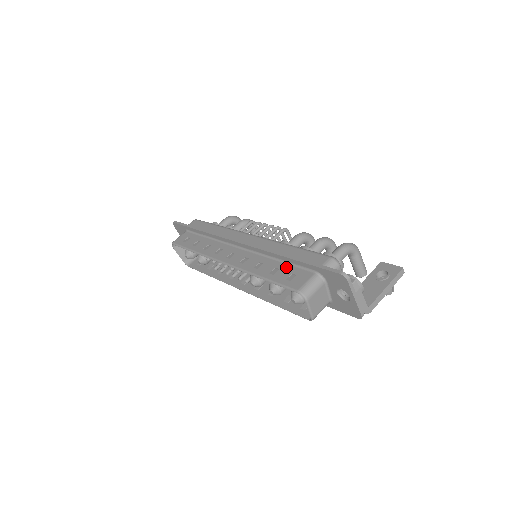
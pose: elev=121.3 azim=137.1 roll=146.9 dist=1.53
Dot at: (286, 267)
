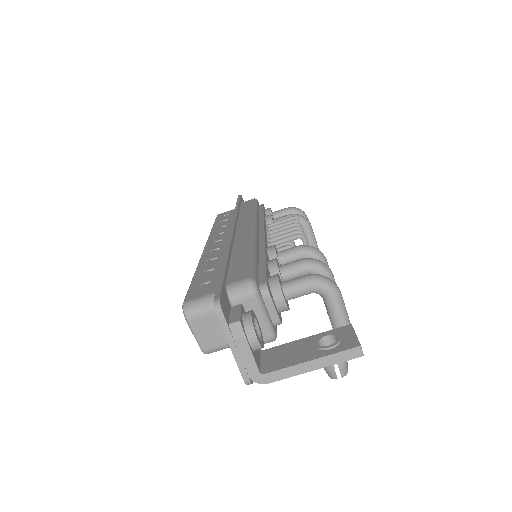
Dot at: (219, 272)
